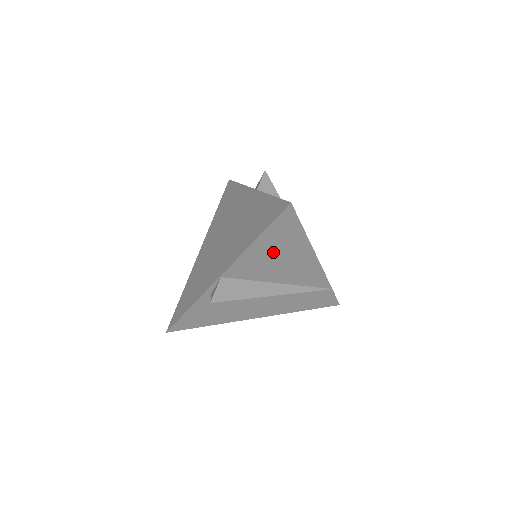
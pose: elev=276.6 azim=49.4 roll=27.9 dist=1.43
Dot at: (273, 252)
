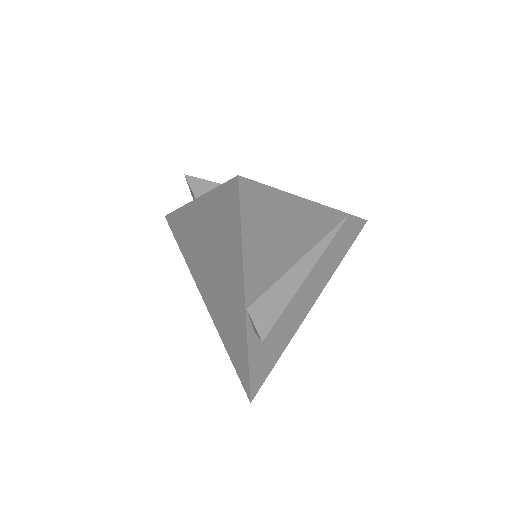
Dot at: (269, 238)
